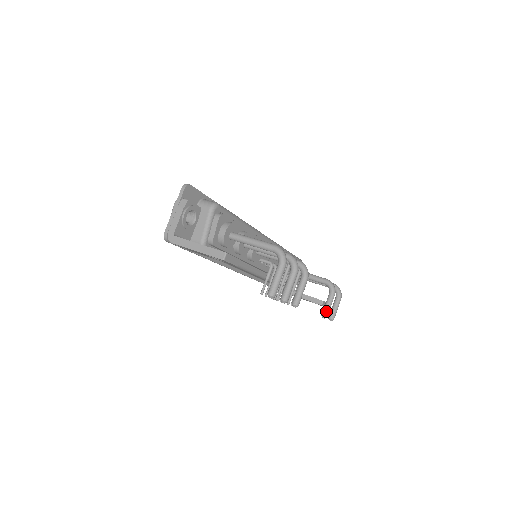
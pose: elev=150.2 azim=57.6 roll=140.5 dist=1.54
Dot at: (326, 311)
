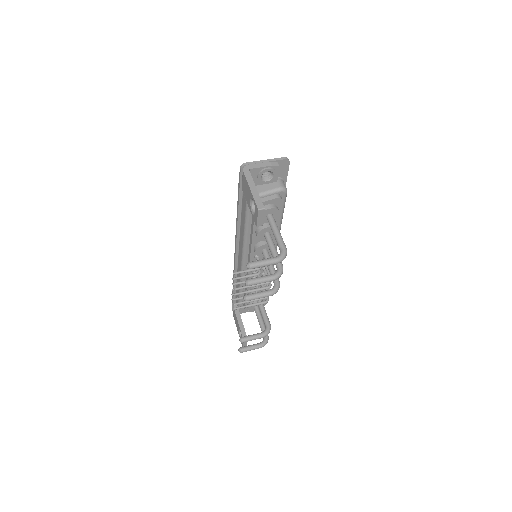
Dot at: (247, 338)
